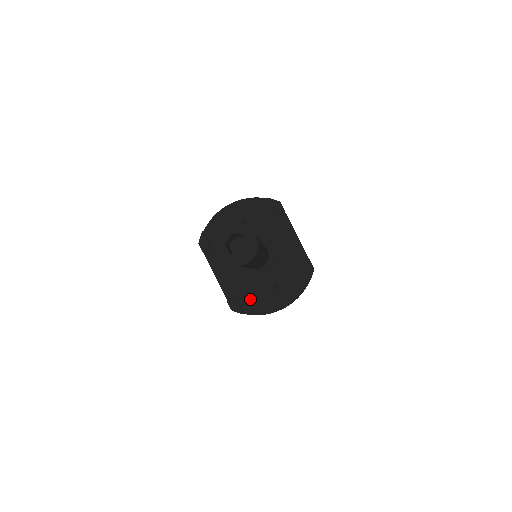
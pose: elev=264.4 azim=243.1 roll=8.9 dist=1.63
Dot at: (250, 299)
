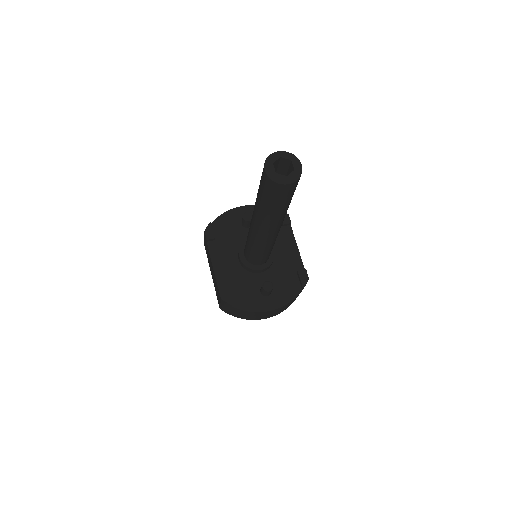
Dot at: (241, 294)
